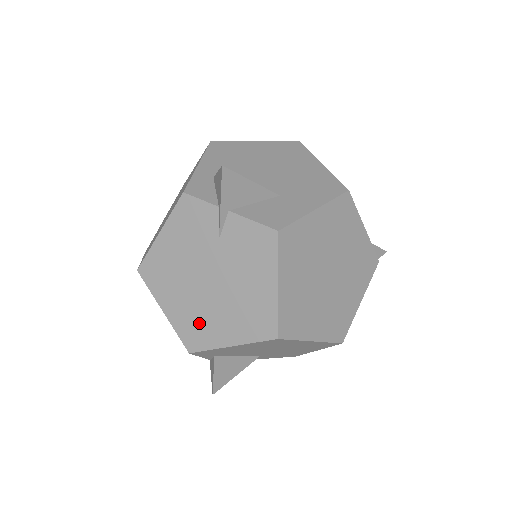
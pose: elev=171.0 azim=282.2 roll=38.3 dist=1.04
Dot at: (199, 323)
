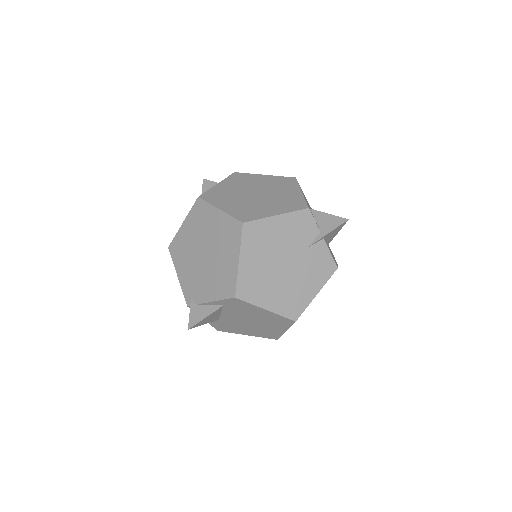
Dot at: (258, 284)
